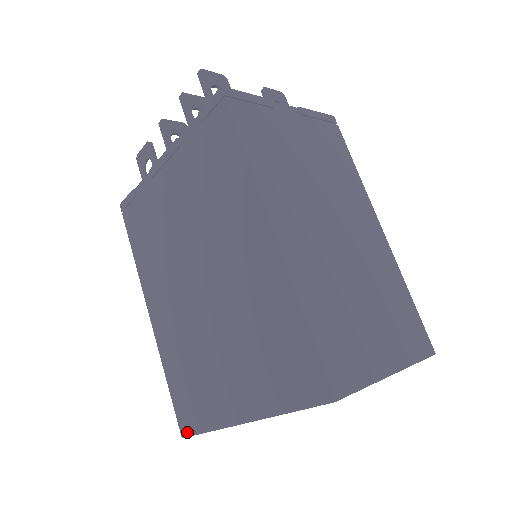
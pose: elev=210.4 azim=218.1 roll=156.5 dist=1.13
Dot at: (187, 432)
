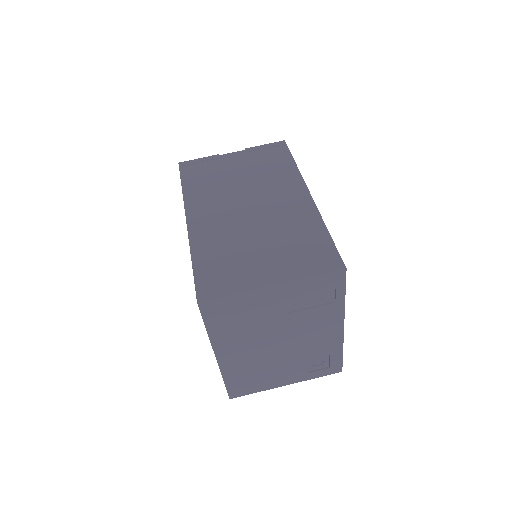
Dot at: occluded
